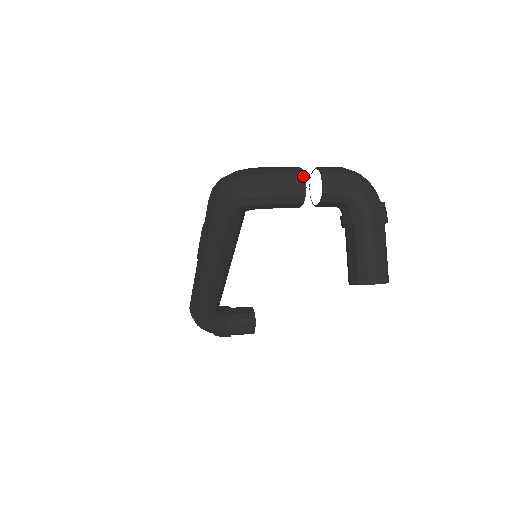
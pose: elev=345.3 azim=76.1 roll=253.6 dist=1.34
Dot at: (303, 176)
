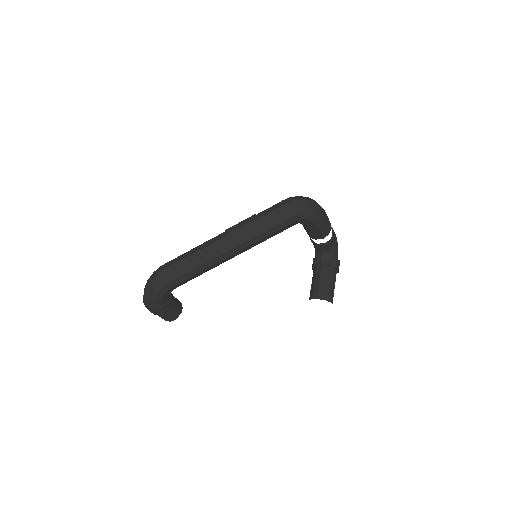
Dot at: (330, 224)
